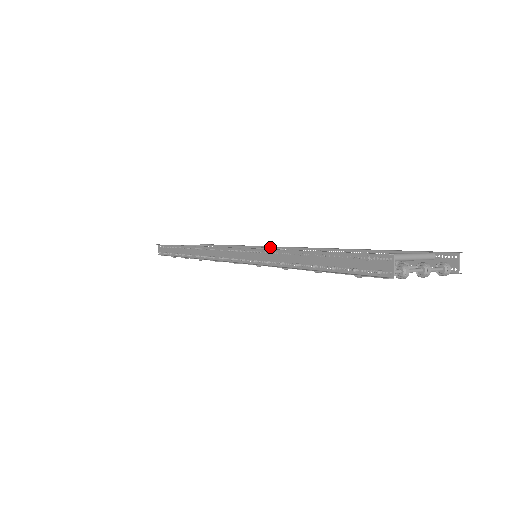
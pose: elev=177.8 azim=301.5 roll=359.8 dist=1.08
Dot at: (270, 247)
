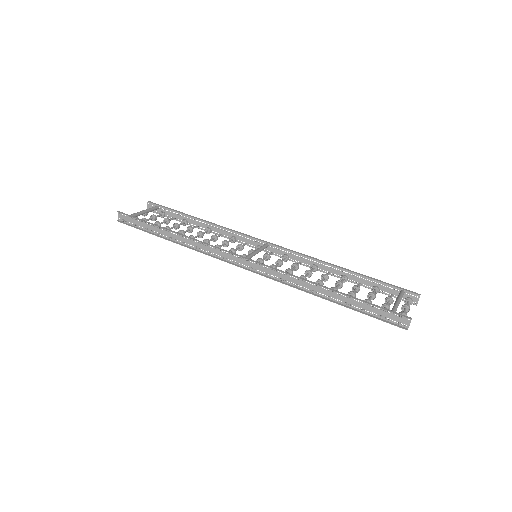
Dot at: (263, 246)
